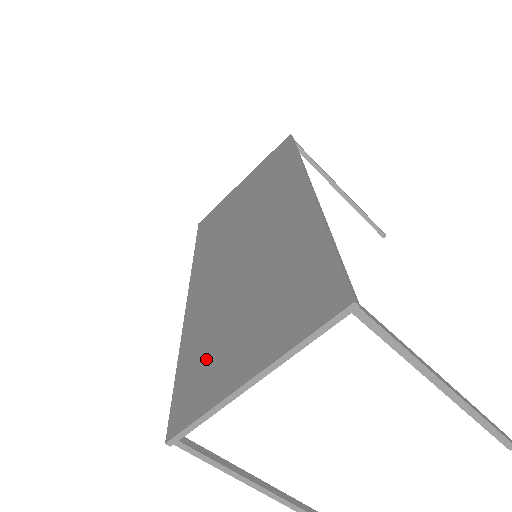
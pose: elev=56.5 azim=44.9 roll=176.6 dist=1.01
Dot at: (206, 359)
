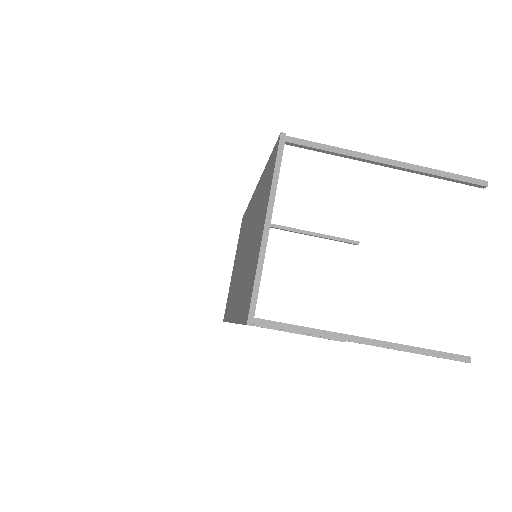
Dot at: (247, 283)
